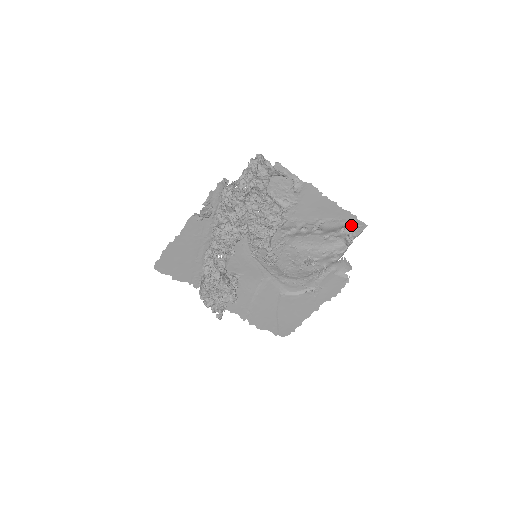
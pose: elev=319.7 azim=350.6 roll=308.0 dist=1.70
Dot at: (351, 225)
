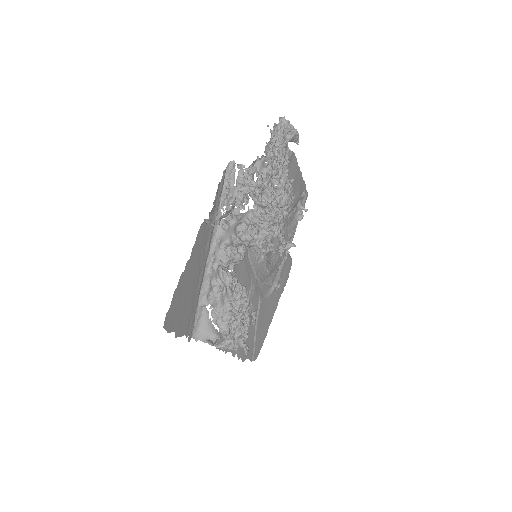
Dot at: (302, 197)
